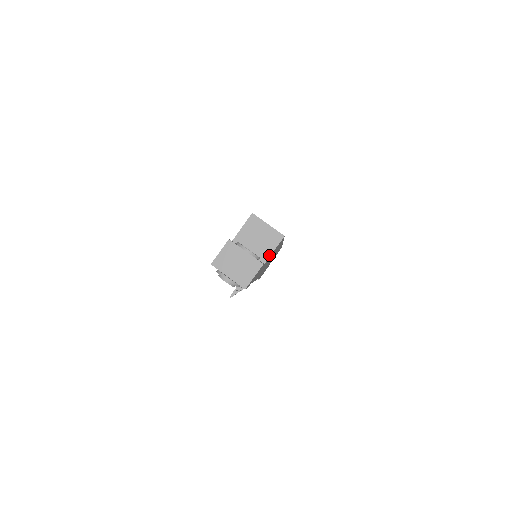
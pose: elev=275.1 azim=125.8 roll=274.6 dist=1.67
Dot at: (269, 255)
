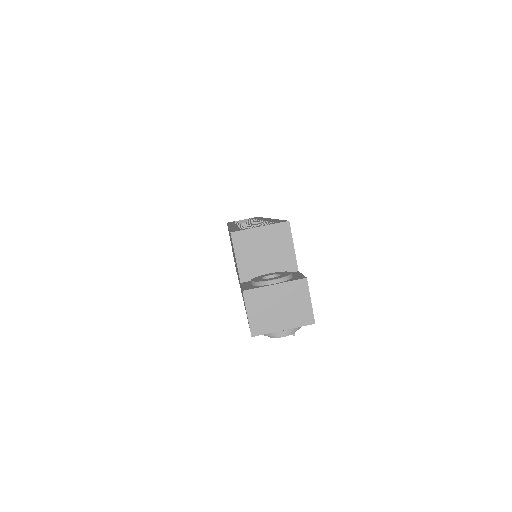
Dot at: (293, 257)
